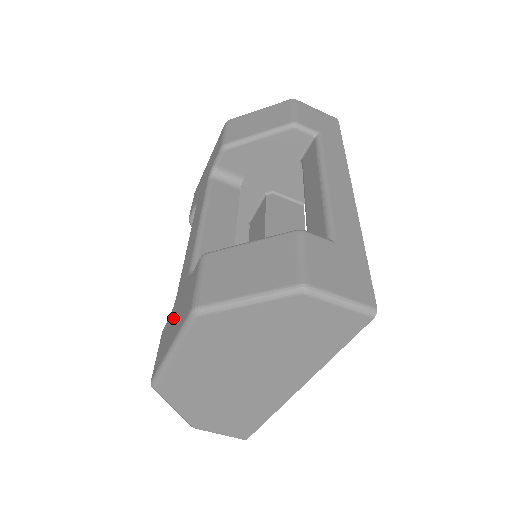
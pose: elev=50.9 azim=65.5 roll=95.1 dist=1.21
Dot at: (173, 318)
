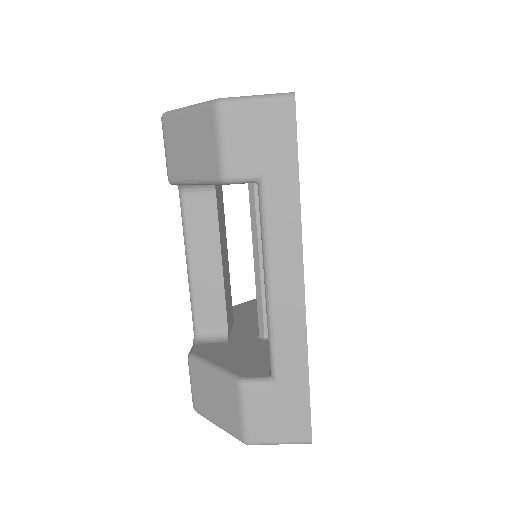
Dot at: occluded
